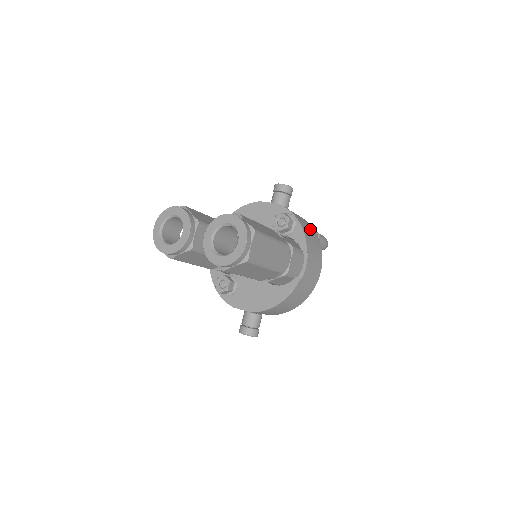
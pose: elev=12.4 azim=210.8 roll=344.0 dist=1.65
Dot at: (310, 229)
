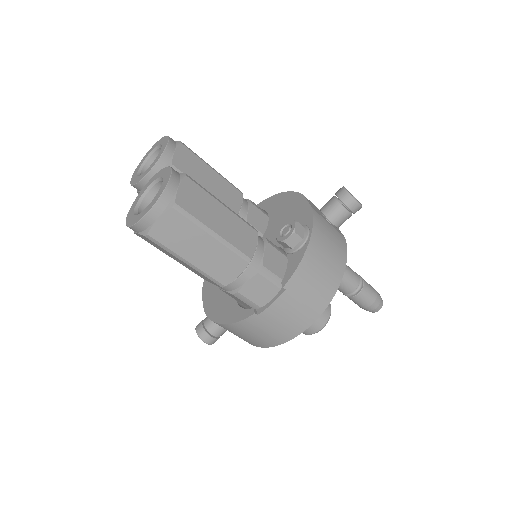
Dot at: (330, 266)
